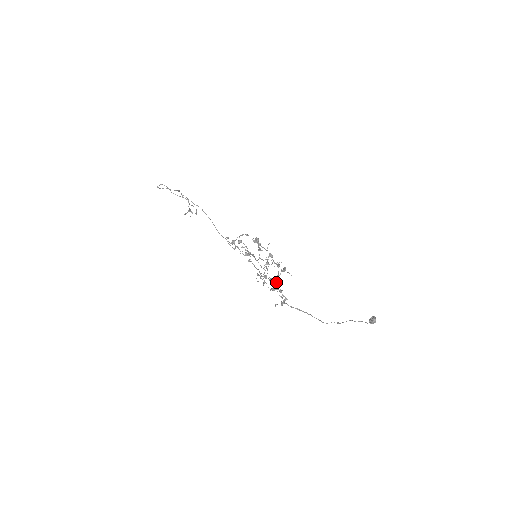
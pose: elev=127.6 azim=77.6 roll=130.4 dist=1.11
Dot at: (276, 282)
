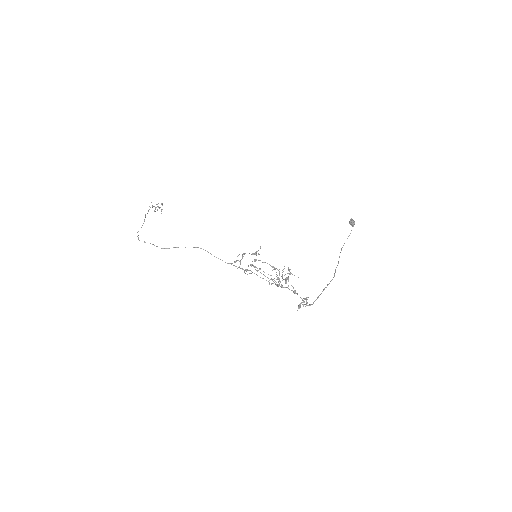
Dot at: occluded
